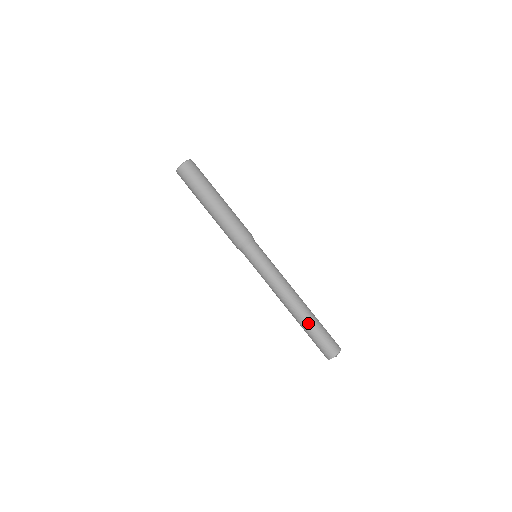
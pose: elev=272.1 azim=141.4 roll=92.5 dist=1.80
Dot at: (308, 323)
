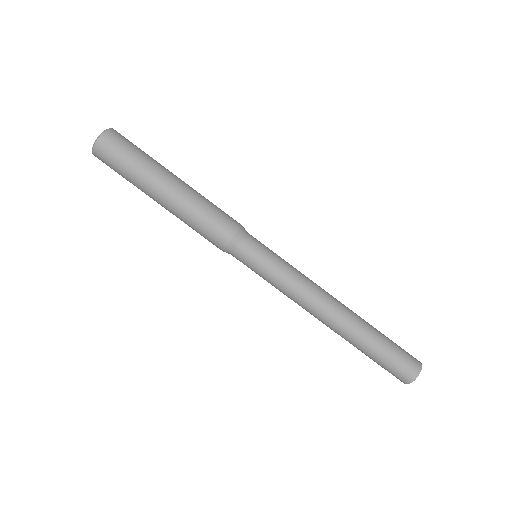
Dot at: (358, 344)
